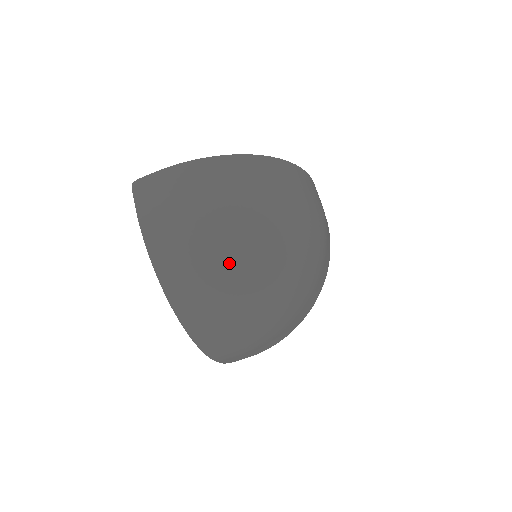
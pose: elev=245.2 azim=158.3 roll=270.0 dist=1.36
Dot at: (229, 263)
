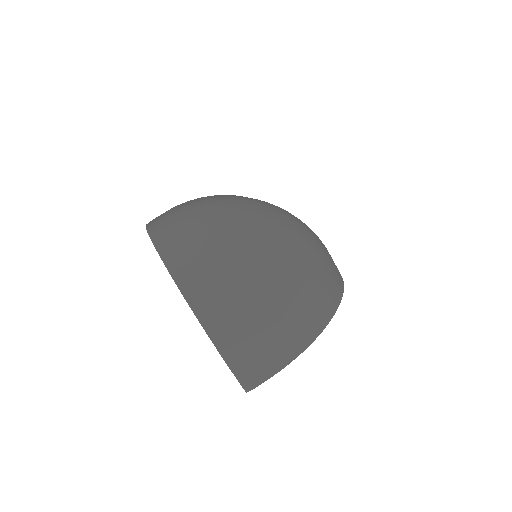
Dot at: (220, 223)
